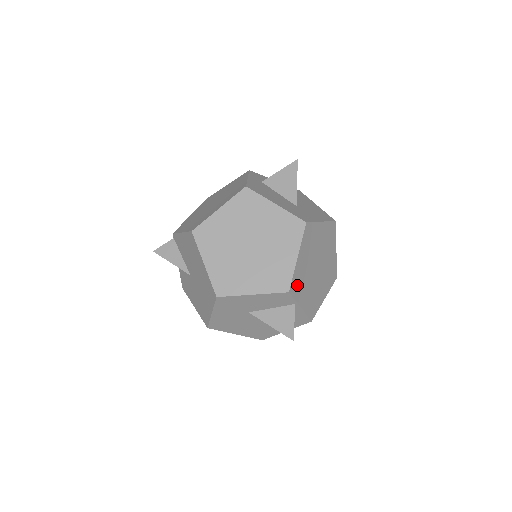
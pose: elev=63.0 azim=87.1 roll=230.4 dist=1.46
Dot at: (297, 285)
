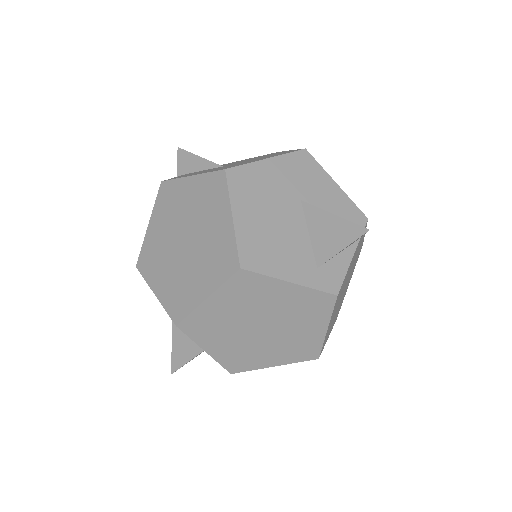
Dot at: (361, 239)
